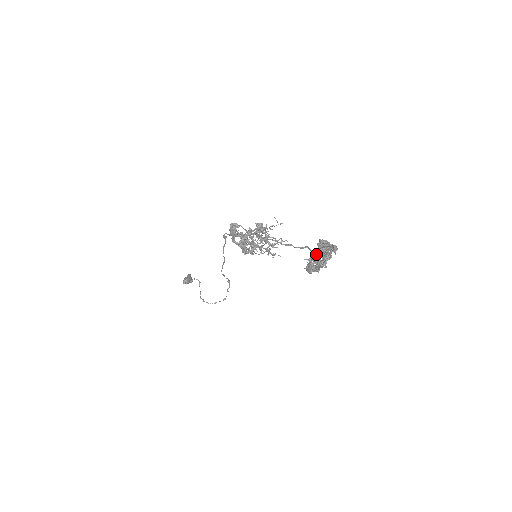
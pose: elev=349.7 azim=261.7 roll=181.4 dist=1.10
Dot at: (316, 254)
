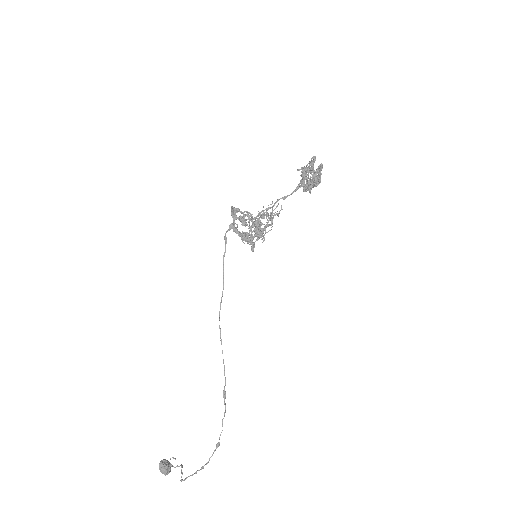
Dot at: occluded
